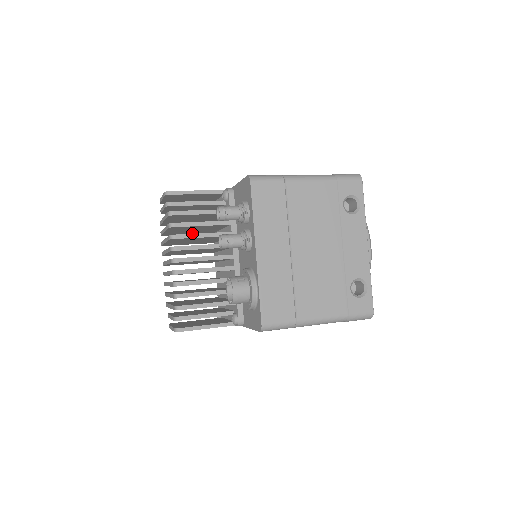
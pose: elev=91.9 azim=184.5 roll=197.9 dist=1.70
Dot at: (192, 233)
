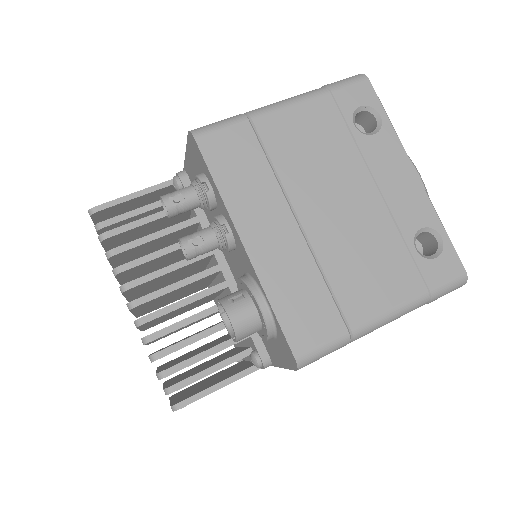
Dot at: occluded
